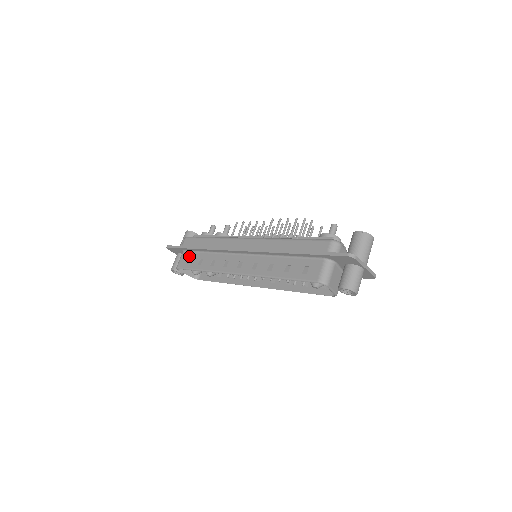
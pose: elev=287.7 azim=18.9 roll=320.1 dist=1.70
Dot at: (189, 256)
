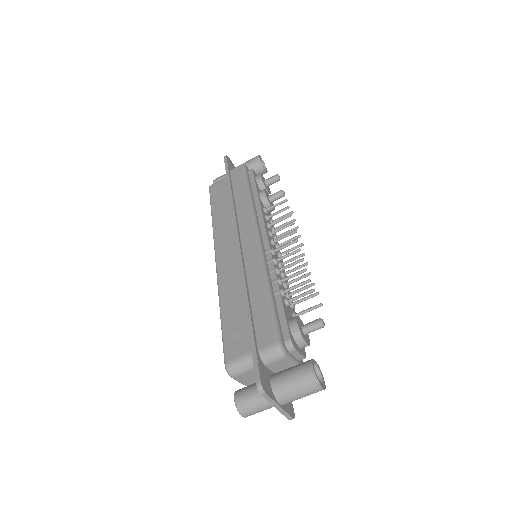
Dot at: (224, 187)
